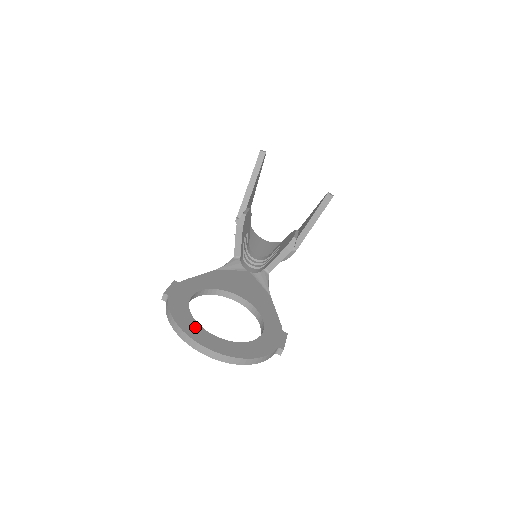
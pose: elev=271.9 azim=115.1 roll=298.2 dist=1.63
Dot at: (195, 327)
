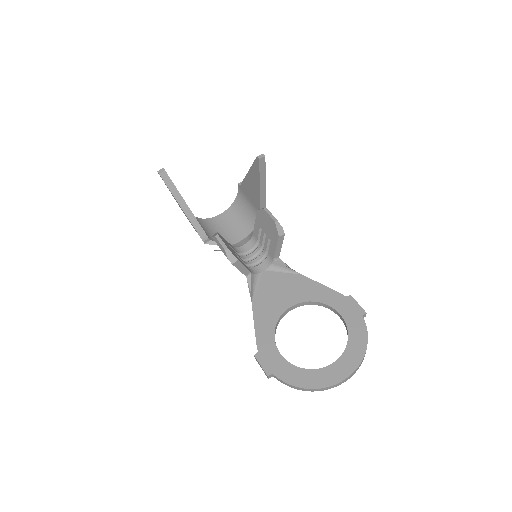
Dot at: (317, 375)
